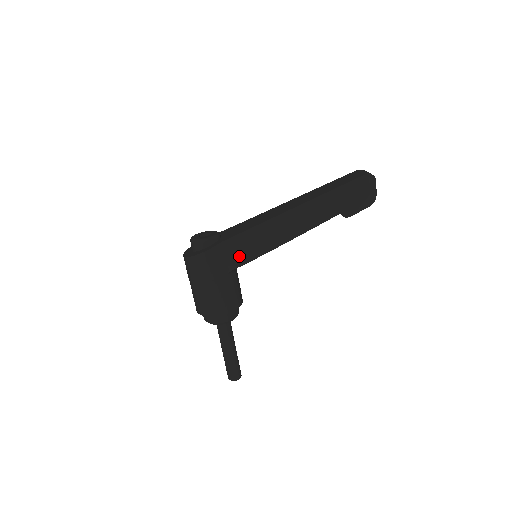
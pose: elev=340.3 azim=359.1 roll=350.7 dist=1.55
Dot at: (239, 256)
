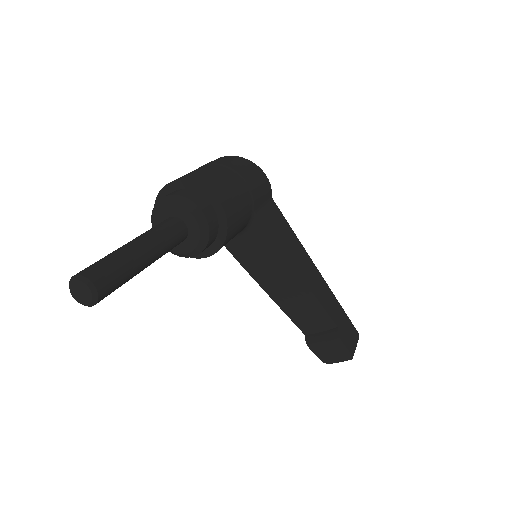
Dot at: (272, 223)
